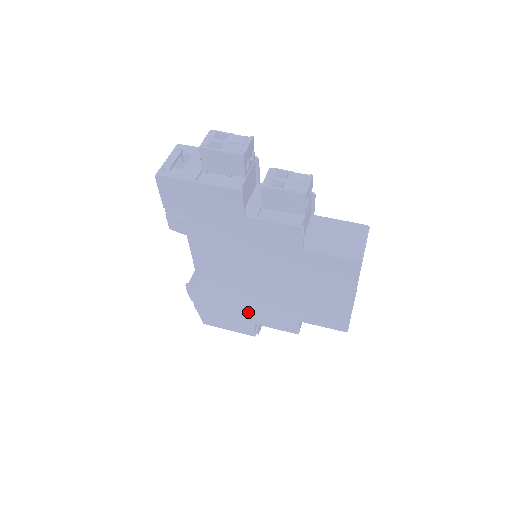
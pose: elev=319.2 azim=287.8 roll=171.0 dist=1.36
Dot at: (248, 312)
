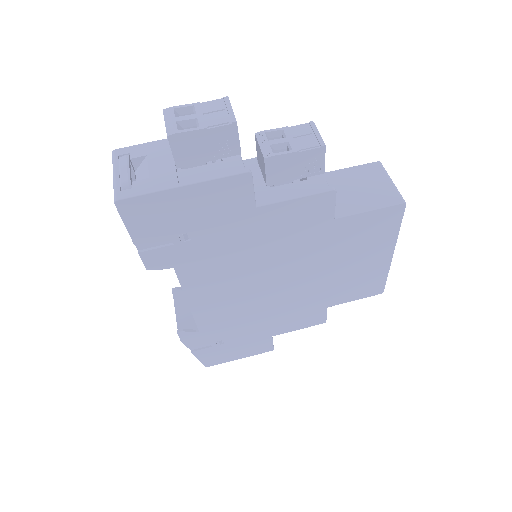
Dot at: (264, 327)
